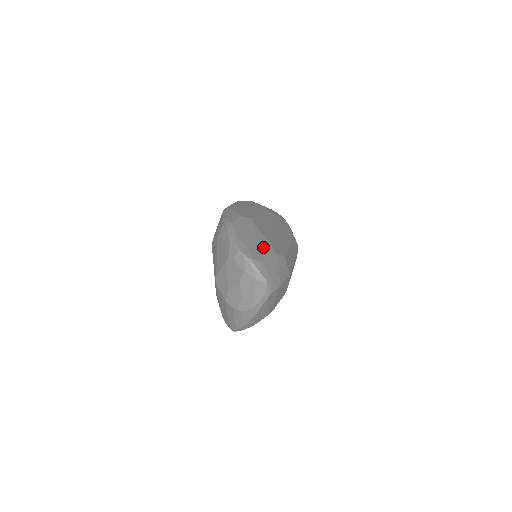
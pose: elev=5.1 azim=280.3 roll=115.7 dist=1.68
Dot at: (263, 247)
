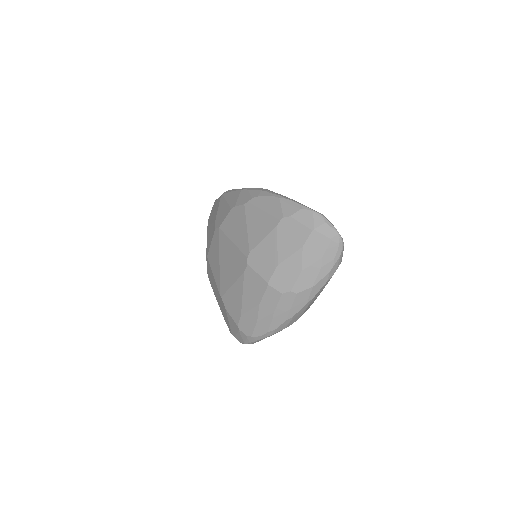
Dot at: occluded
